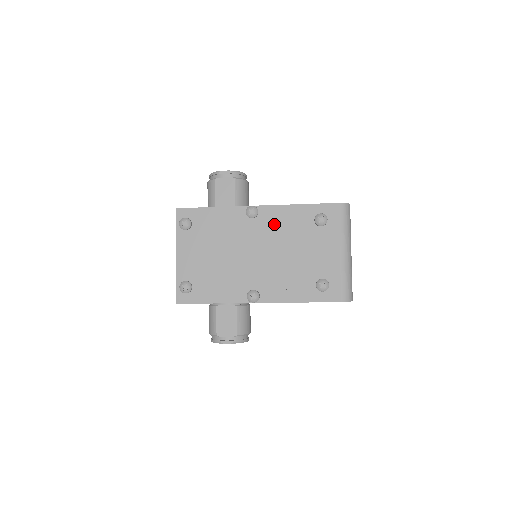
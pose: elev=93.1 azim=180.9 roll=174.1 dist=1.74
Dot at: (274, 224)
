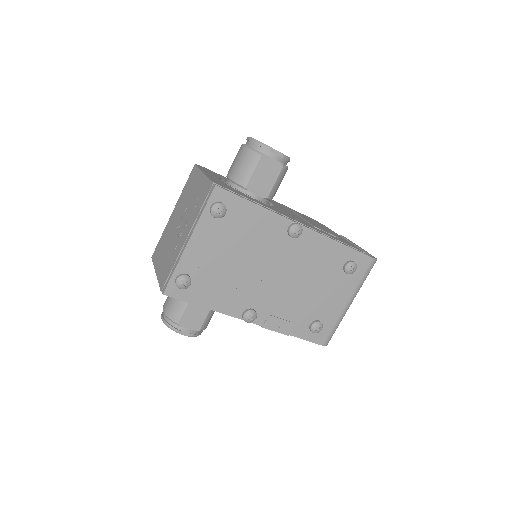
Dot at: (308, 252)
